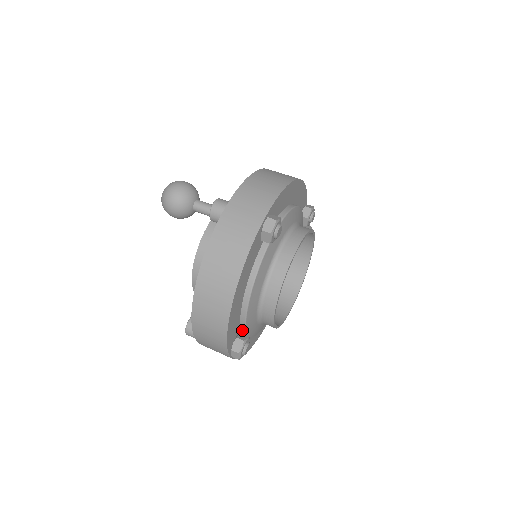
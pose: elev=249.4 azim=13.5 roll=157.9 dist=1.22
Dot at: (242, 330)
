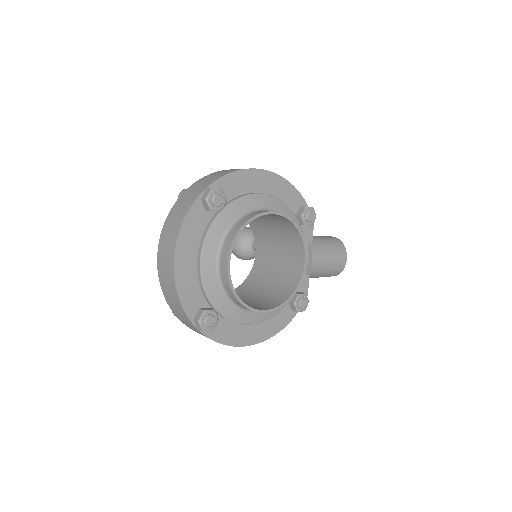
Dot at: (210, 305)
